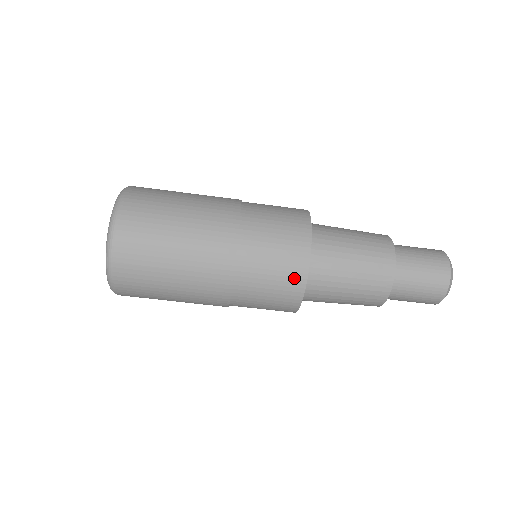
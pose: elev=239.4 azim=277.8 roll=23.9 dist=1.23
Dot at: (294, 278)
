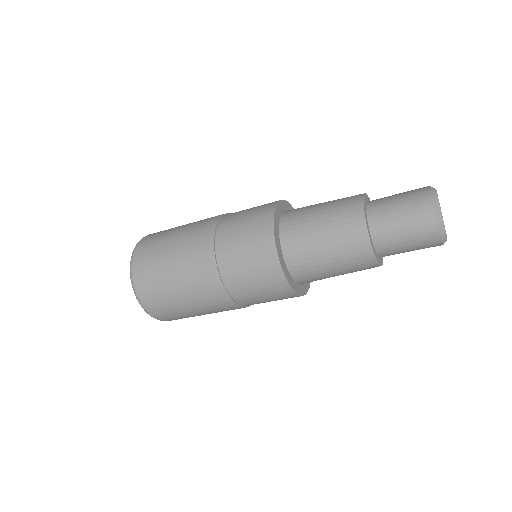
Dot at: occluded
